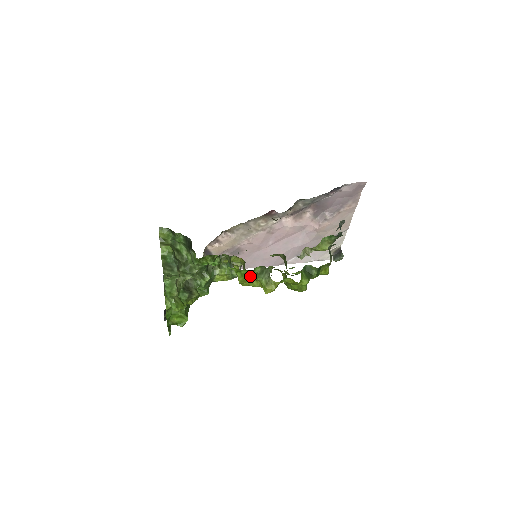
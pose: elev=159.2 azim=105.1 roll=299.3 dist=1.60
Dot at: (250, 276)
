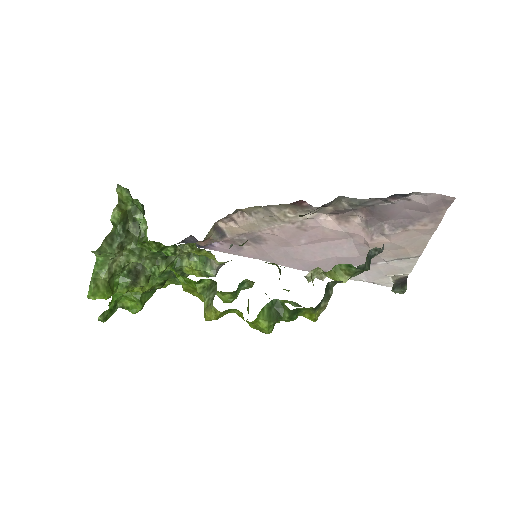
Dot at: (195, 287)
